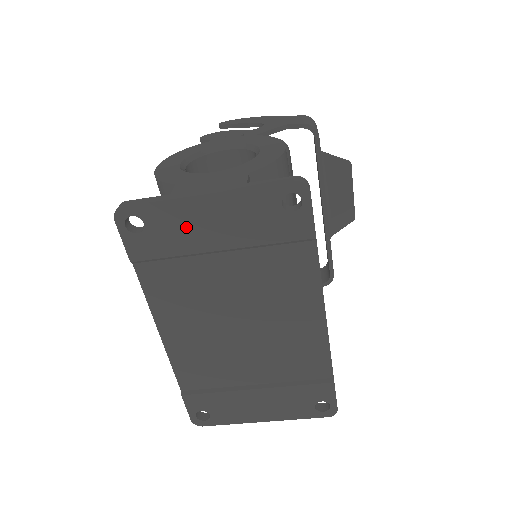
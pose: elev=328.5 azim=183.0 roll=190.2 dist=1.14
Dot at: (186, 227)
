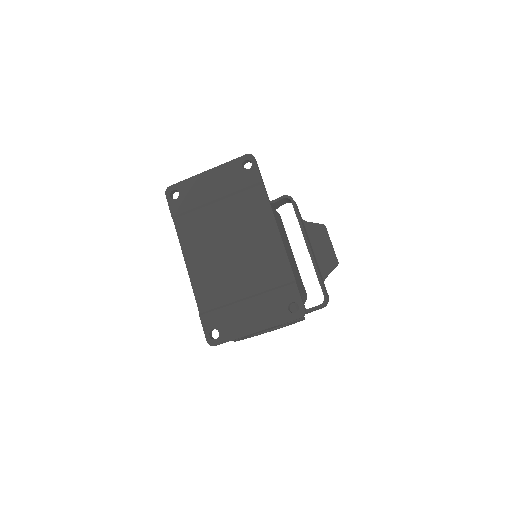
Dot at: (199, 190)
